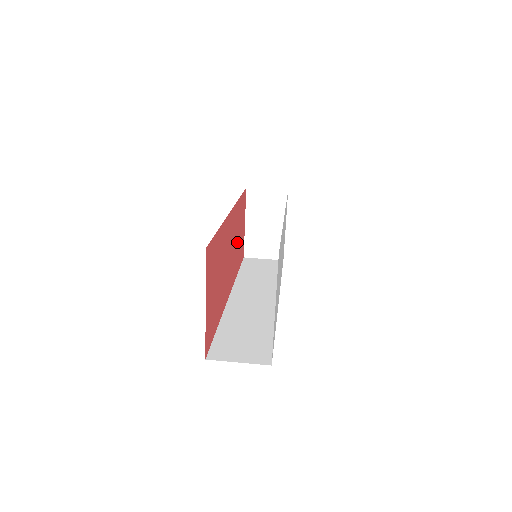
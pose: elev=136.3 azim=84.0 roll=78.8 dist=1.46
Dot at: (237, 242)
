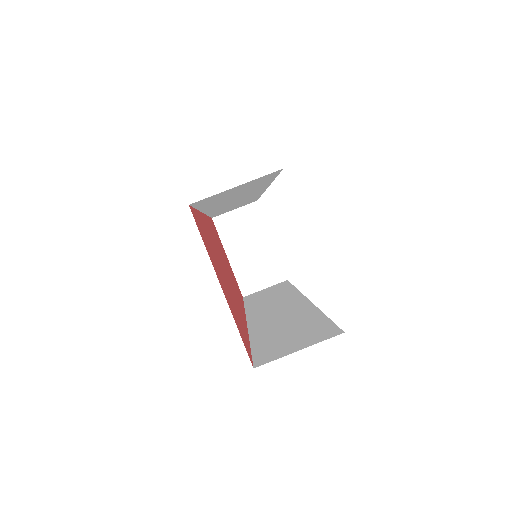
Dot at: occluded
